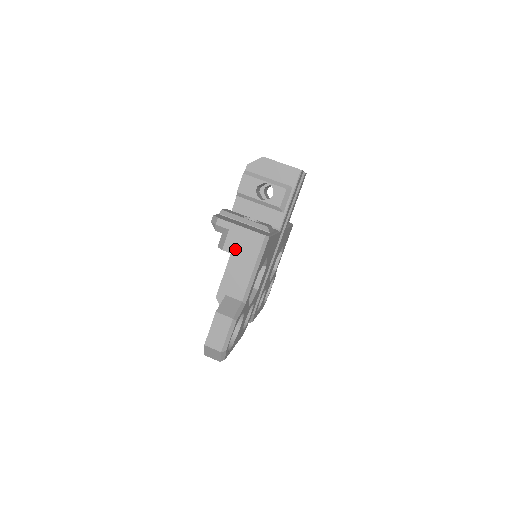
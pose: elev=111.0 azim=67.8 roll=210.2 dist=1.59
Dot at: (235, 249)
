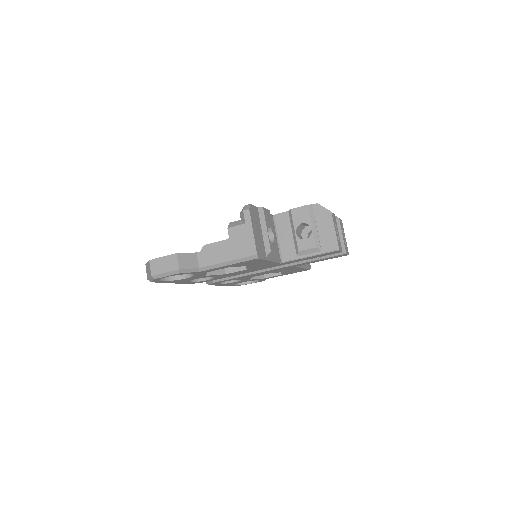
Dot at: (234, 238)
